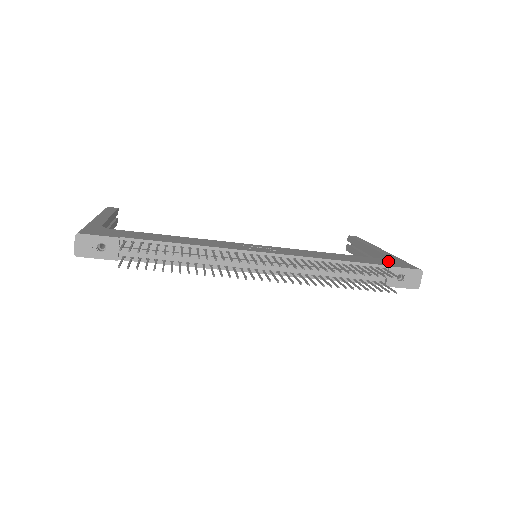
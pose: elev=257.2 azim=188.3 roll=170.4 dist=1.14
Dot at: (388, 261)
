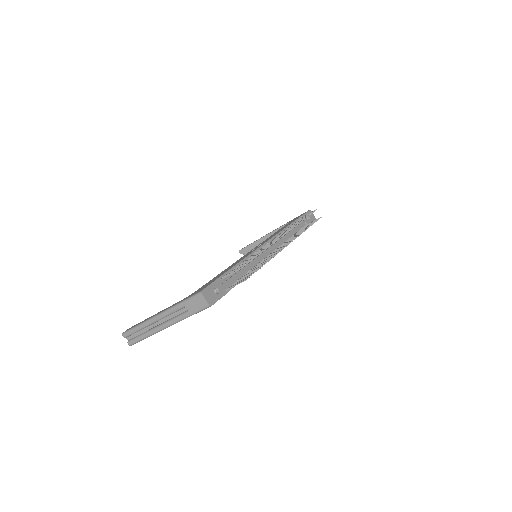
Dot at: occluded
